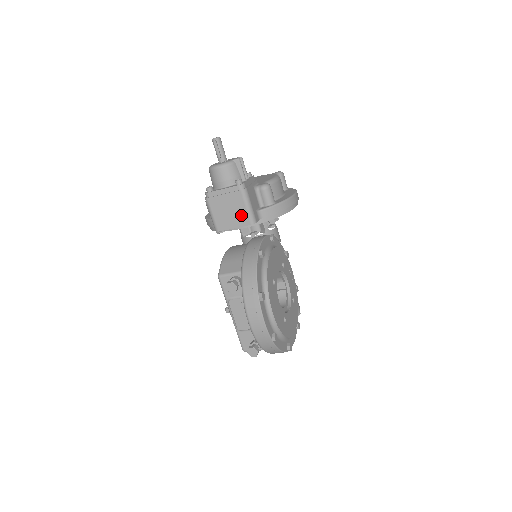
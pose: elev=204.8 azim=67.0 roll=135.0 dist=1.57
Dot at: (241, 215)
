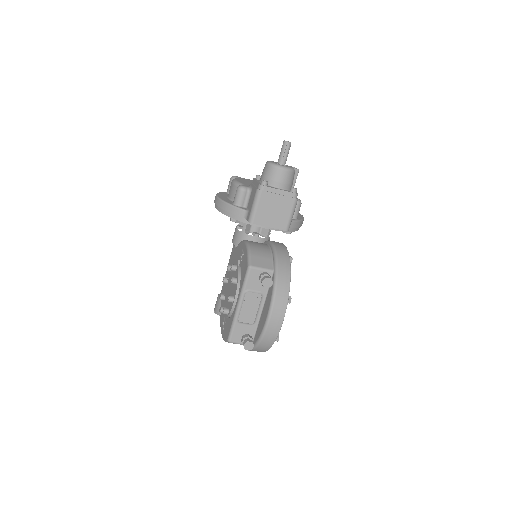
Dot at: (282, 219)
